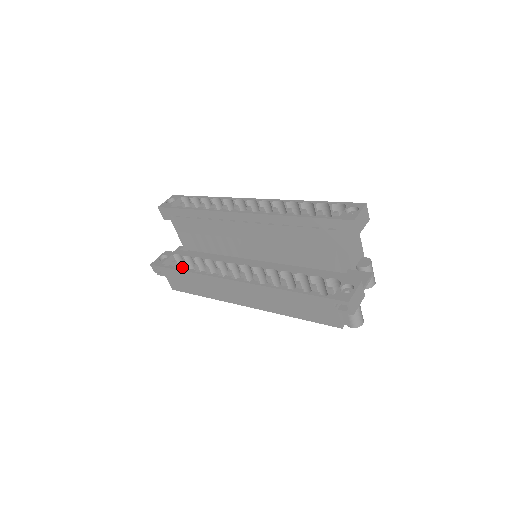
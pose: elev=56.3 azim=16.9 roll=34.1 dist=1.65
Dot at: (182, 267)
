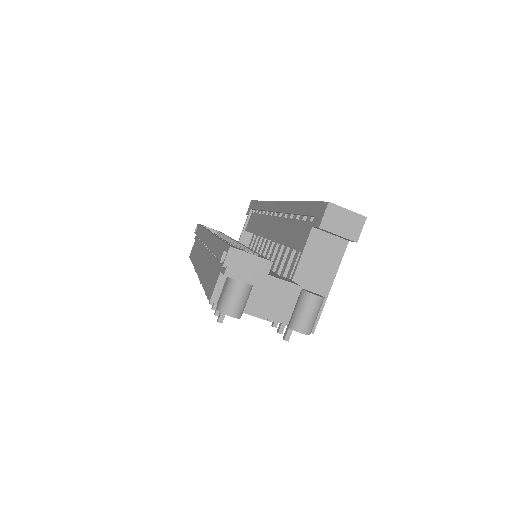
Dot at: occluded
